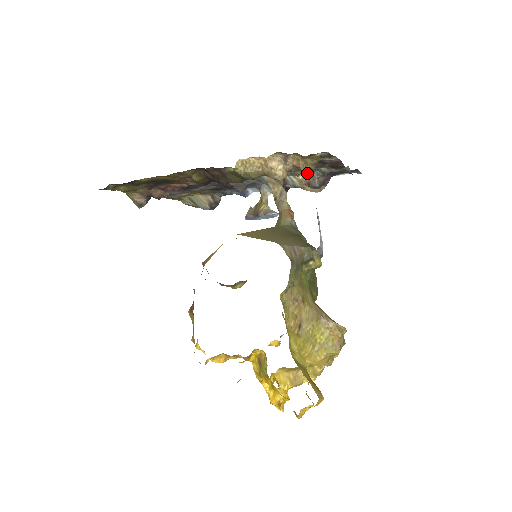
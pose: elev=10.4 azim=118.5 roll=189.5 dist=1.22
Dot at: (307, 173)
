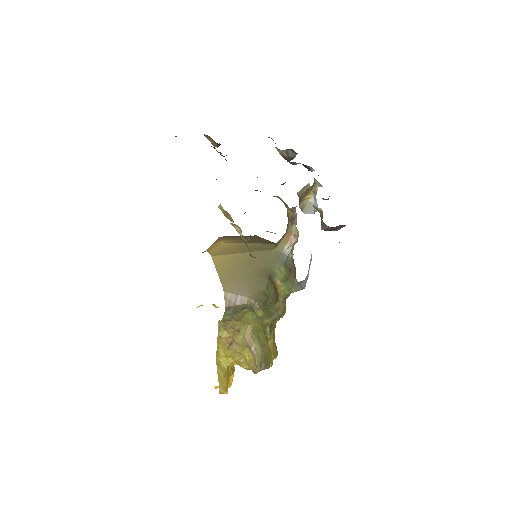
Dot at: (322, 211)
